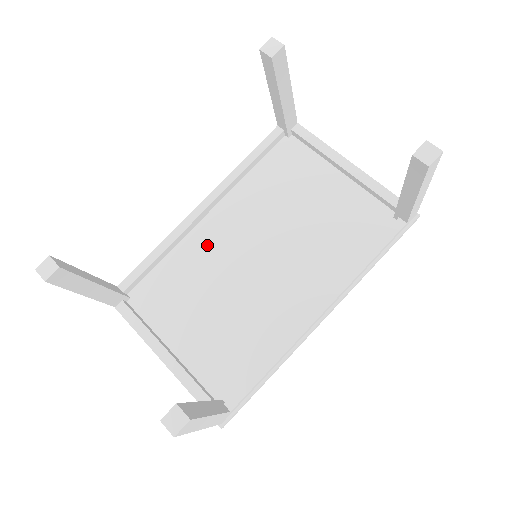
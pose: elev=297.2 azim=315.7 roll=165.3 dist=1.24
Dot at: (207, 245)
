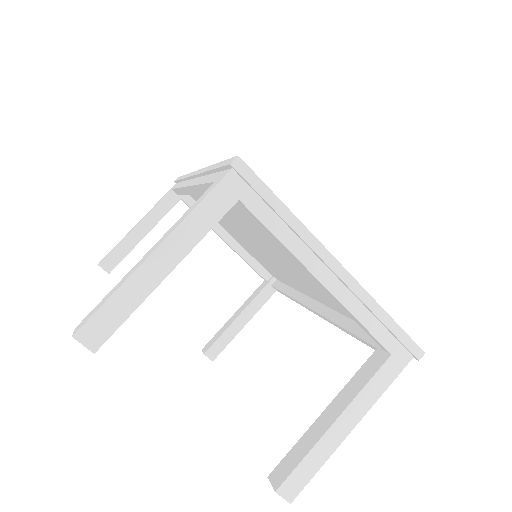
Dot at: occluded
